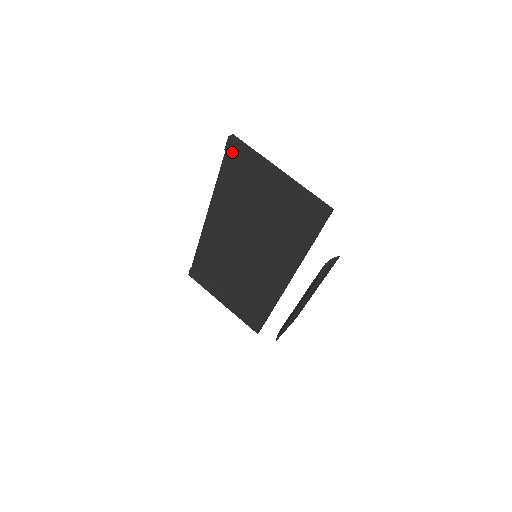
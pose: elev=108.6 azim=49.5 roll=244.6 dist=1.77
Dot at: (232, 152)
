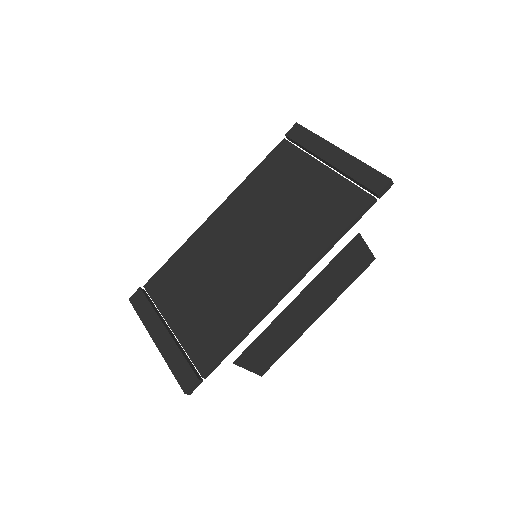
Dot at: (293, 136)
